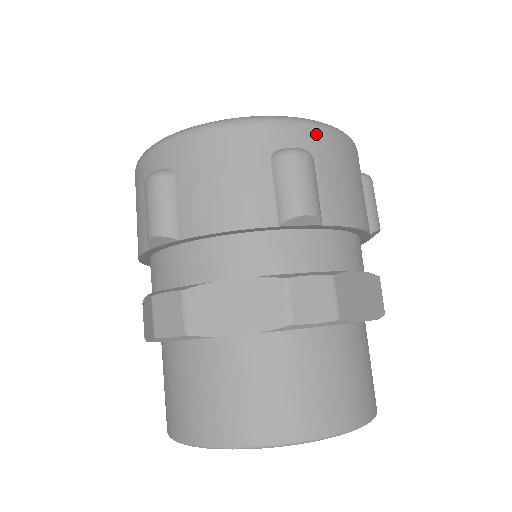
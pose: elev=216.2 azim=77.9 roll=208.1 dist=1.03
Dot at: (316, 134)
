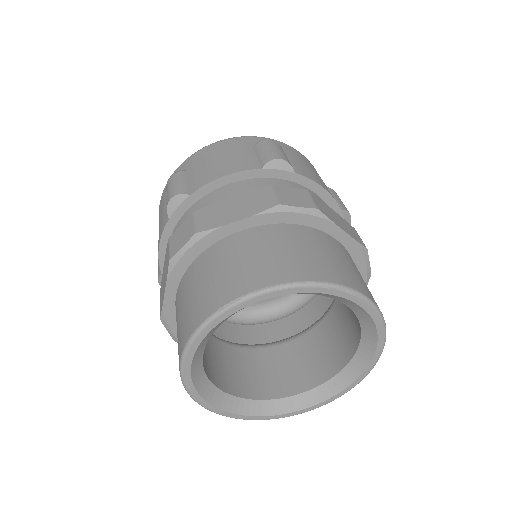
Dot at: occluded
